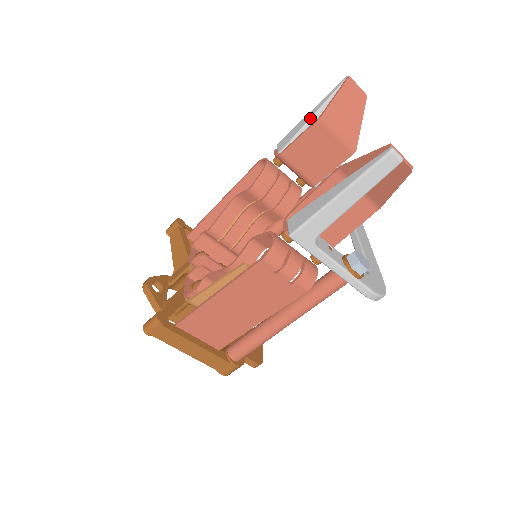
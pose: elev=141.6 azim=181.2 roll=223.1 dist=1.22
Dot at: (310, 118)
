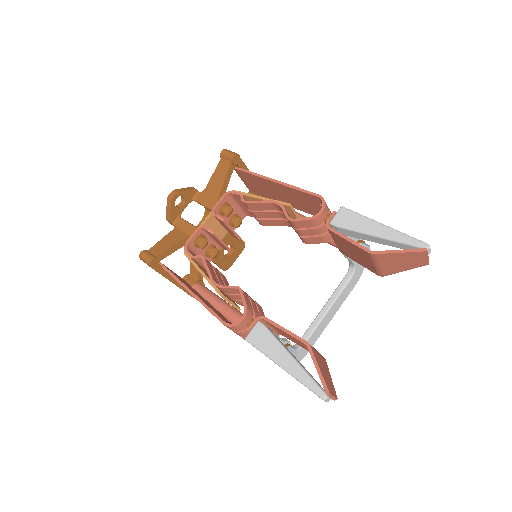
Dot at: (373, 234)
